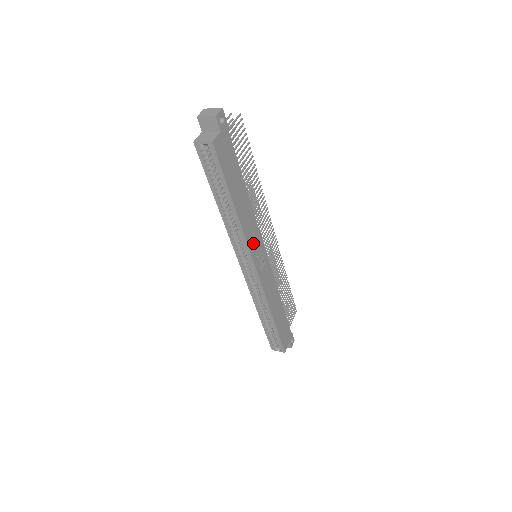
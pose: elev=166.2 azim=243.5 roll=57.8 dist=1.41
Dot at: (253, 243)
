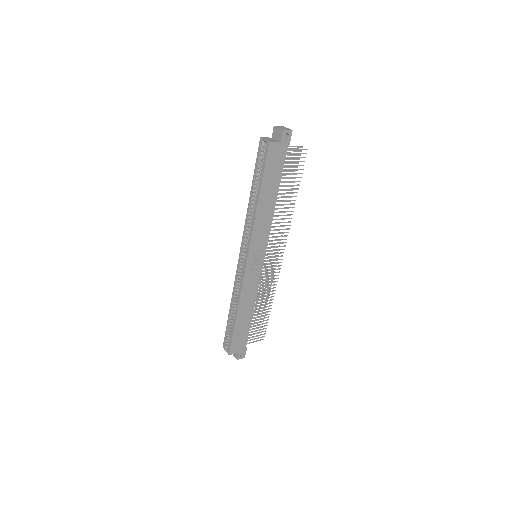
Dot at: (257, 239)
